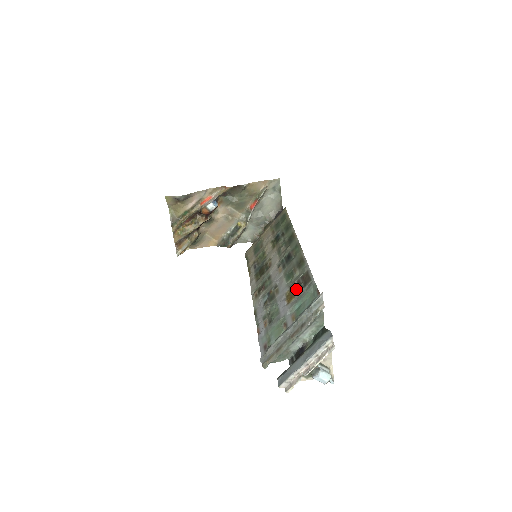
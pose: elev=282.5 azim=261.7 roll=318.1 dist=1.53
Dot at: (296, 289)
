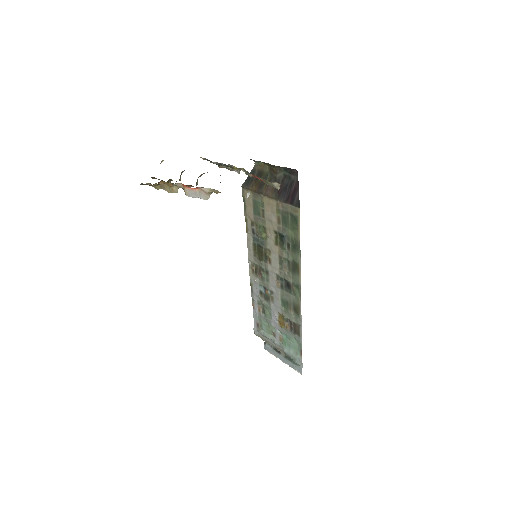
Dot at: (287, 323)
